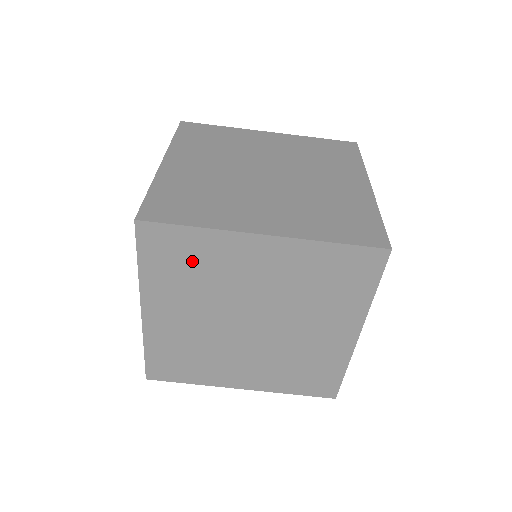
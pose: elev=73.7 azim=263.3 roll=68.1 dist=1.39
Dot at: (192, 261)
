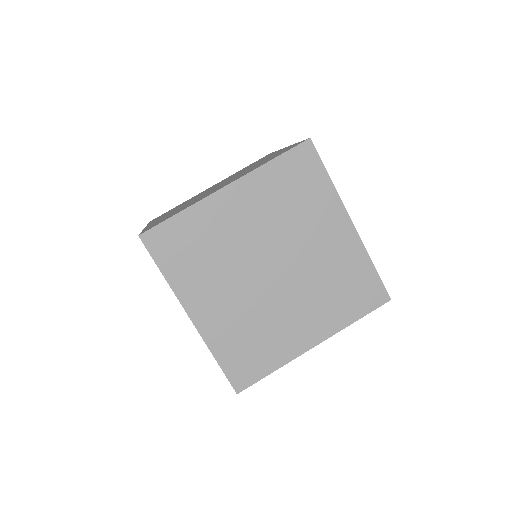
Dot at: (195, 243)
